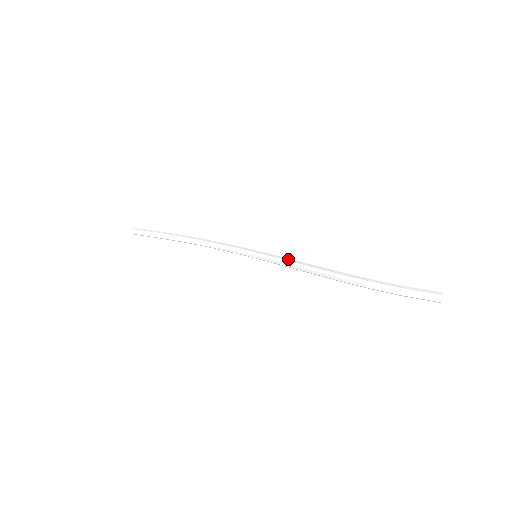
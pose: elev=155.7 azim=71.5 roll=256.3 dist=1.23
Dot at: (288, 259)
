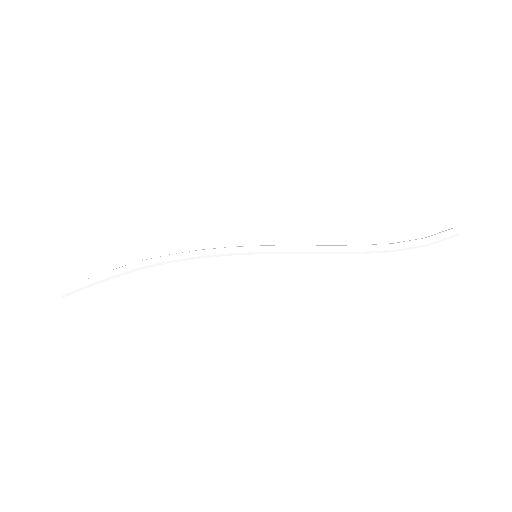
Dot at: (298, 250)
